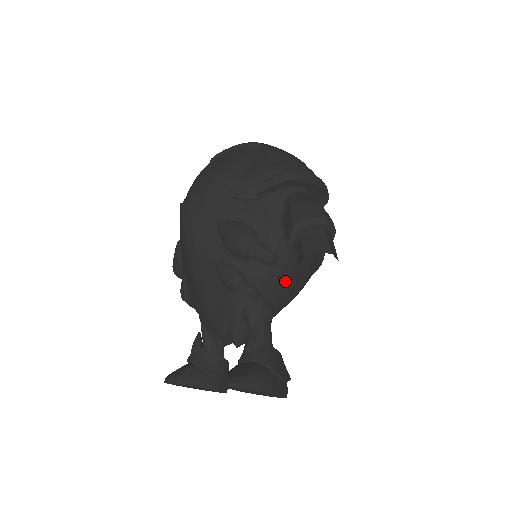
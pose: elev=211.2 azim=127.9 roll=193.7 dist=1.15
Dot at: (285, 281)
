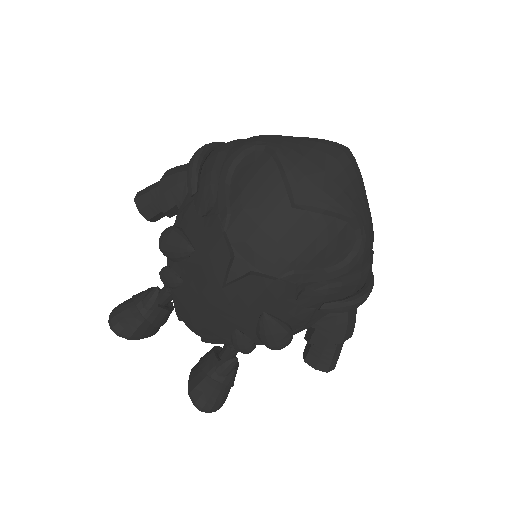
Dot at: occluded
